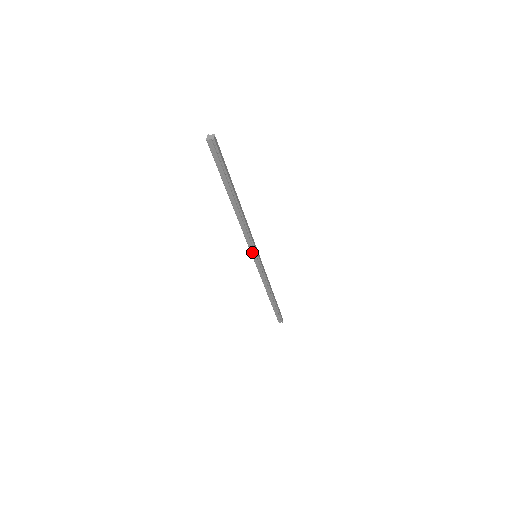
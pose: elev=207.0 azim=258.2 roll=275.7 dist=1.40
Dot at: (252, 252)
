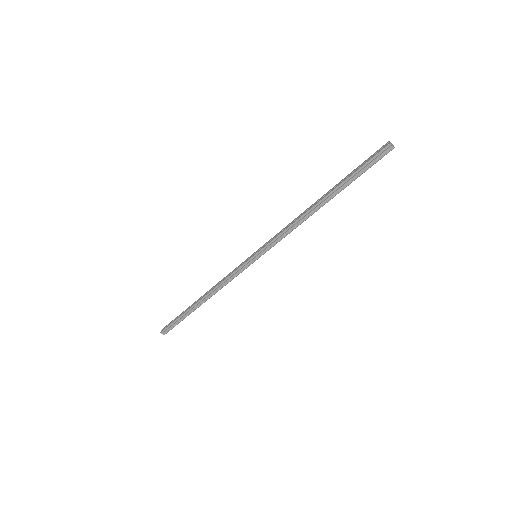
Dot at: (263, 250)
